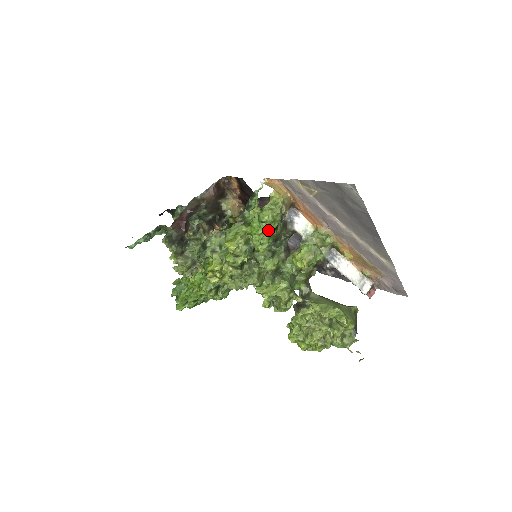
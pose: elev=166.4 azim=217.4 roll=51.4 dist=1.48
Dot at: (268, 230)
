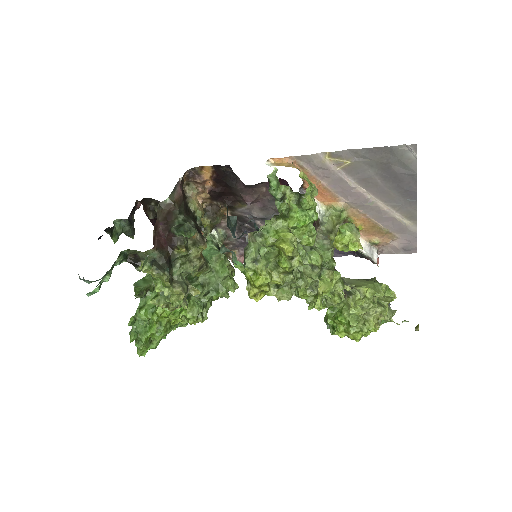
Dot at: (315, 217)
